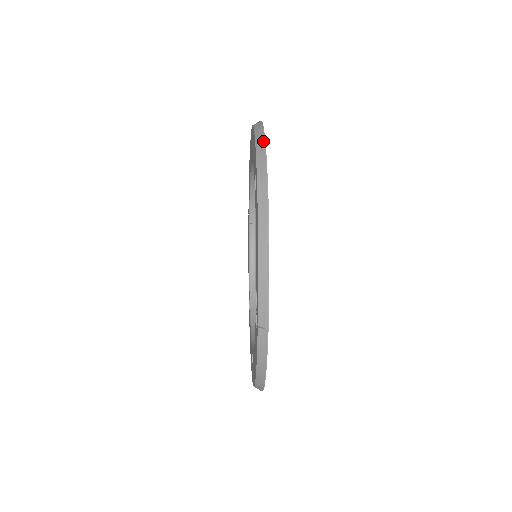
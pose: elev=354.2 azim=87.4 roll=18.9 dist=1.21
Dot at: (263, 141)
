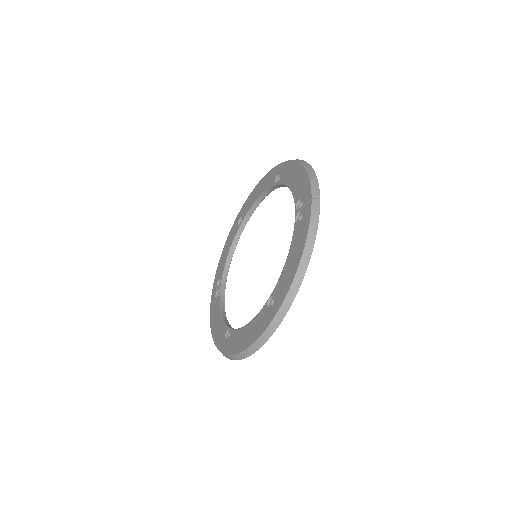
Dot at: occluded
